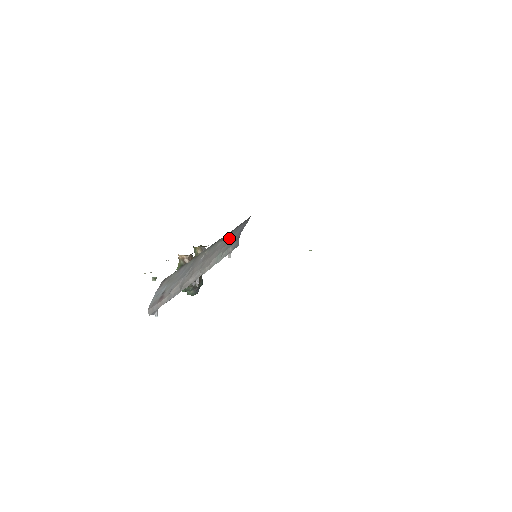
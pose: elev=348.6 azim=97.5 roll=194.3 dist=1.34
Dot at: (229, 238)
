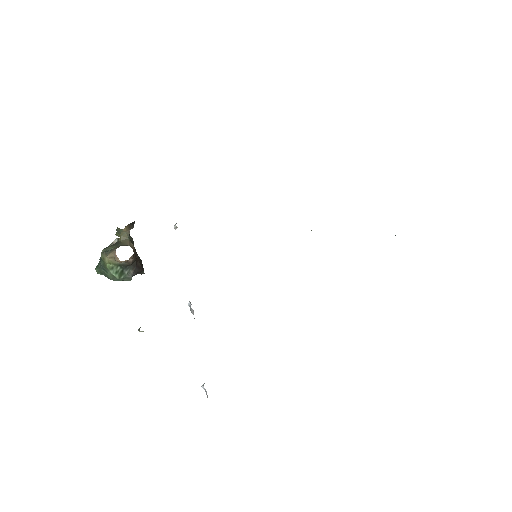
Dot at: occluded
